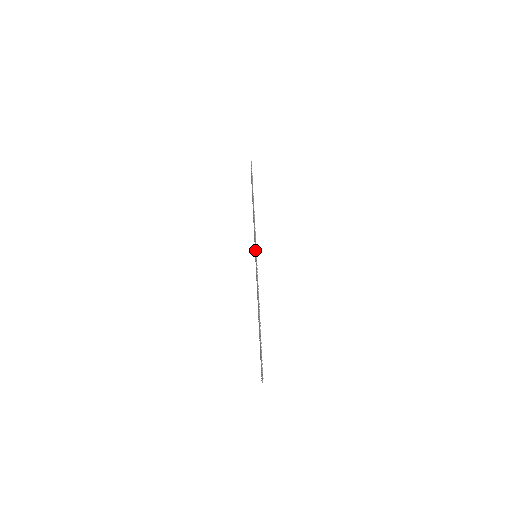
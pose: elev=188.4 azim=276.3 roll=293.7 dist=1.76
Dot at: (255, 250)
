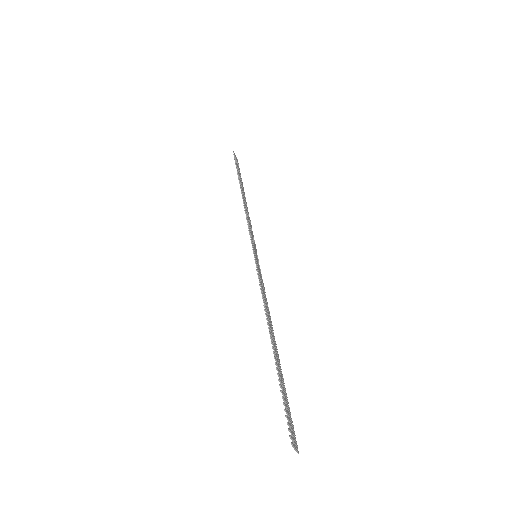
Dot at: occluded
